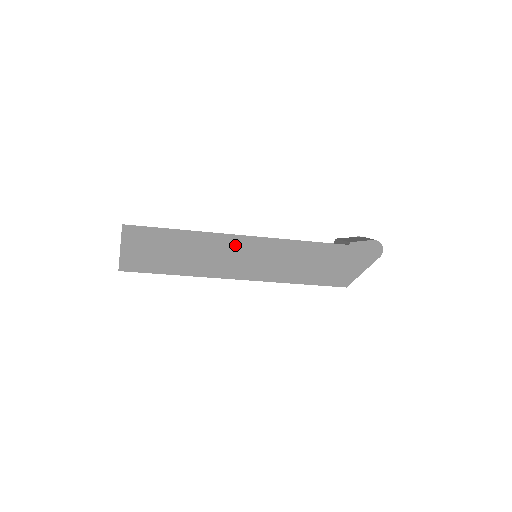
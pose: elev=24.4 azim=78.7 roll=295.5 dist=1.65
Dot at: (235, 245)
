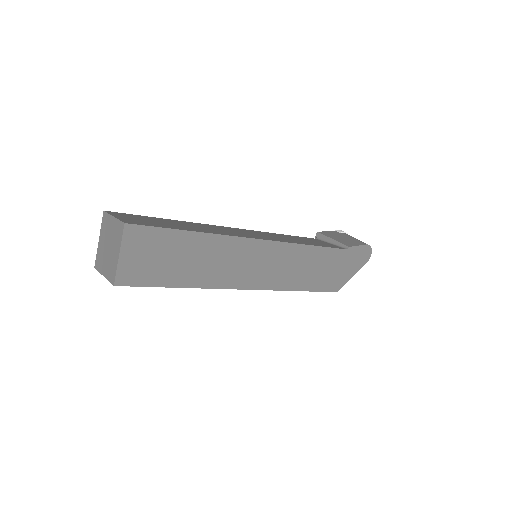
Dot at: (250, 250)
